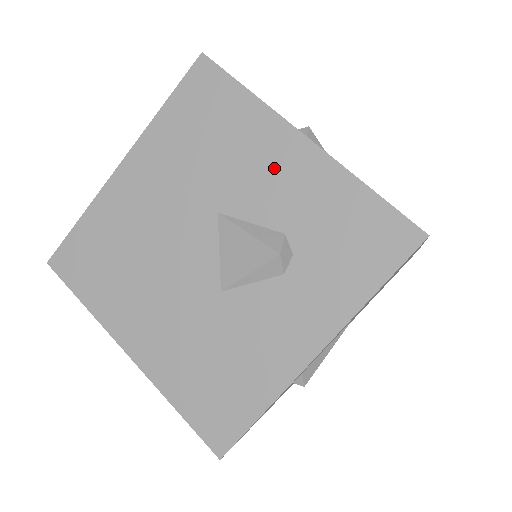
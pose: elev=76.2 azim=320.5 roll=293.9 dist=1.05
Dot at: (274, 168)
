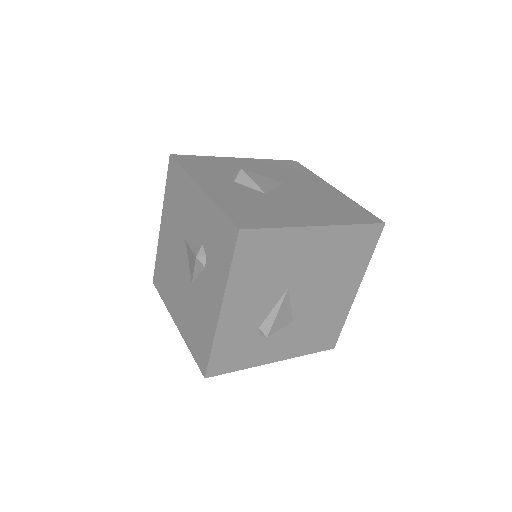
Dot at: (195, 209)
